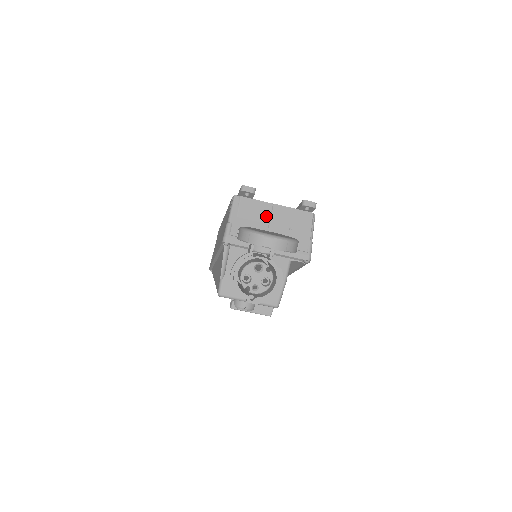
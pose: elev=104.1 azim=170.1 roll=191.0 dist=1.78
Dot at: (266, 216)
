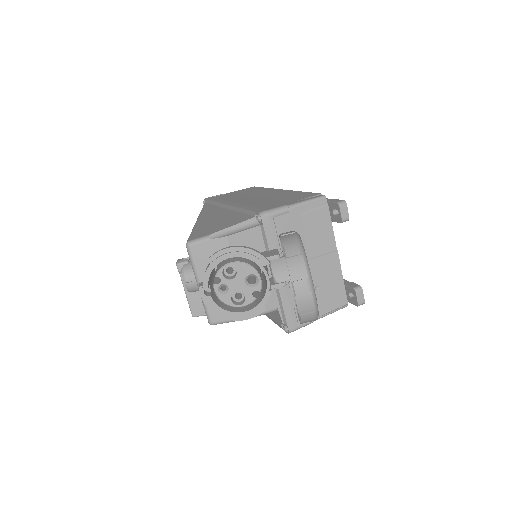
Dot at: (318, 250)
